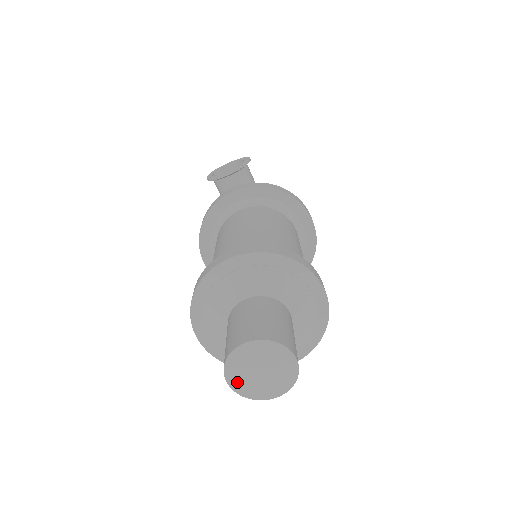
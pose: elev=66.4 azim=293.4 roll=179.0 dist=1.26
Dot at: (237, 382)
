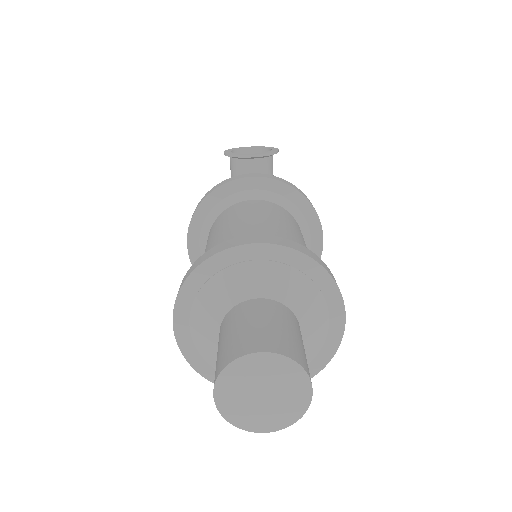
Dot at: (227, 399)
